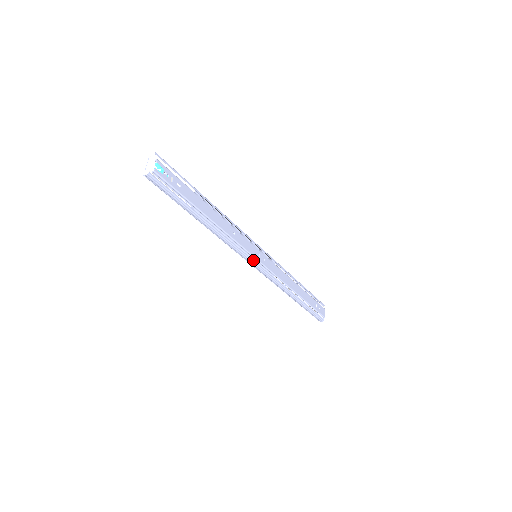
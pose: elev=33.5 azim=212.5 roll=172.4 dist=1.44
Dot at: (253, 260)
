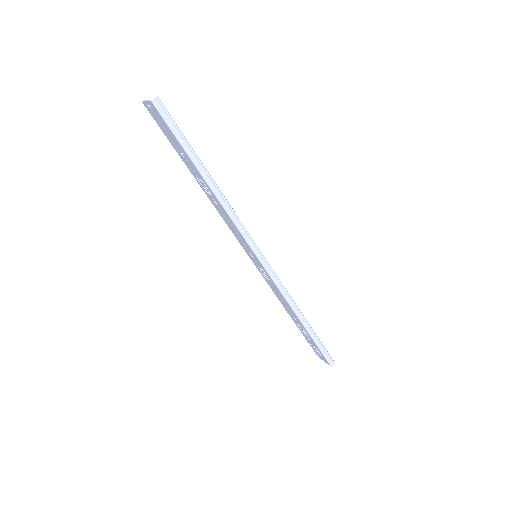
Dot at: (259, 250)
